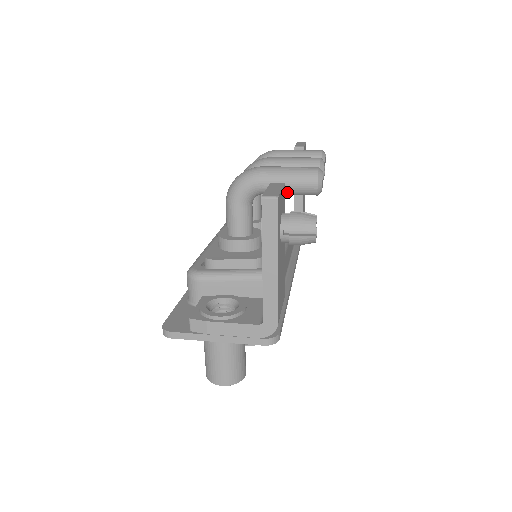
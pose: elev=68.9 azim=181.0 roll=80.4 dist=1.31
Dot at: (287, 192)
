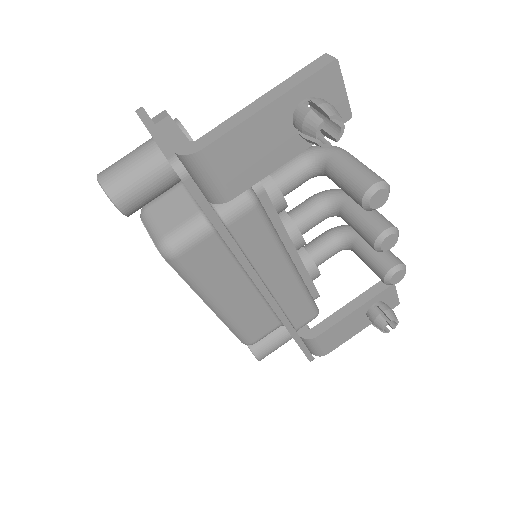
Dot at: (343, 176)
